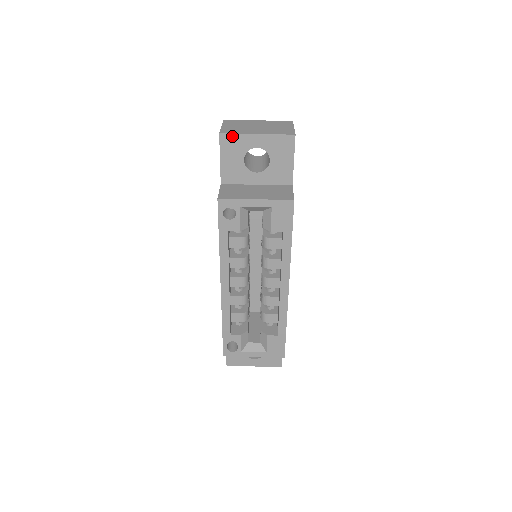
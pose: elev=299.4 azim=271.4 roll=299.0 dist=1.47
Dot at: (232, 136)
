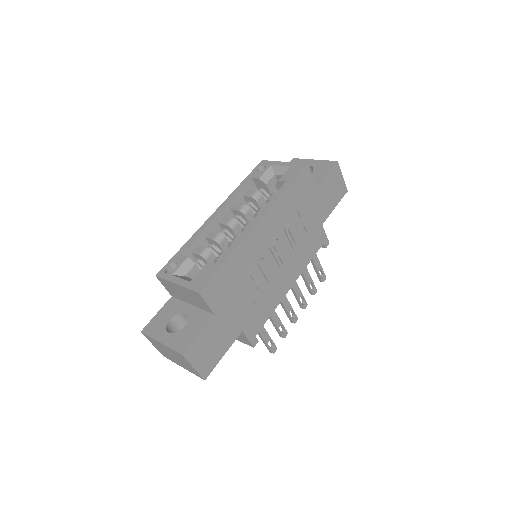
Dot at: (299, 160)
